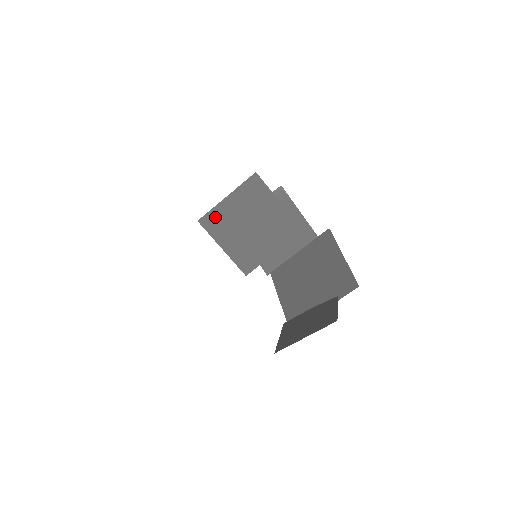
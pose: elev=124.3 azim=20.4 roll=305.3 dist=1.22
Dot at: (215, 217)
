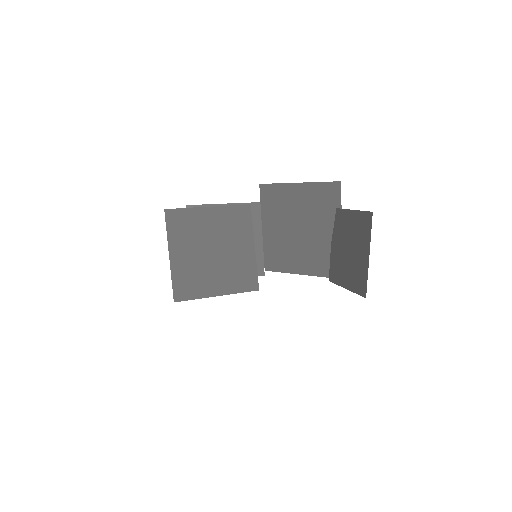
Dot at: (182, 281)
